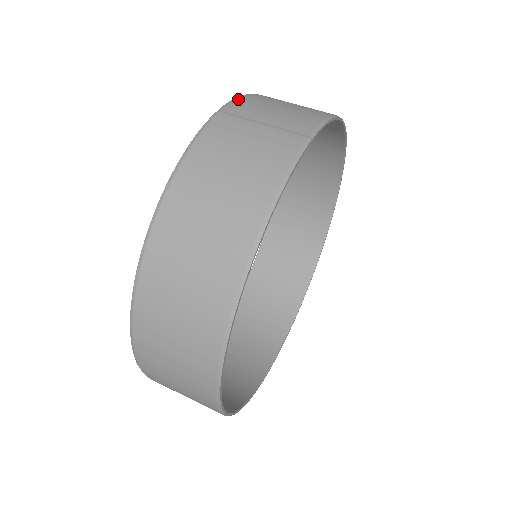
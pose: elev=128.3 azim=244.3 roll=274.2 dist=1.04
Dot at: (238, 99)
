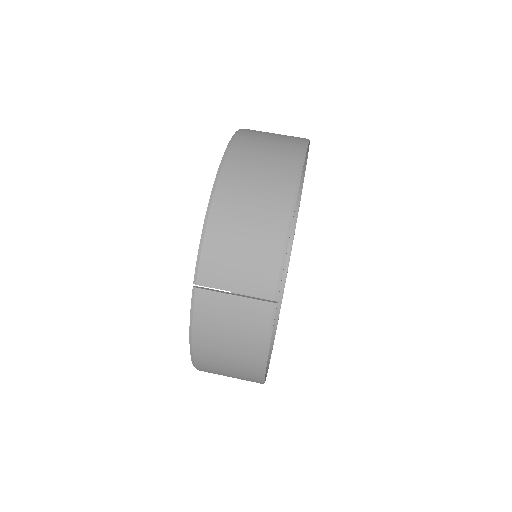
Dot at: (202, 257)
